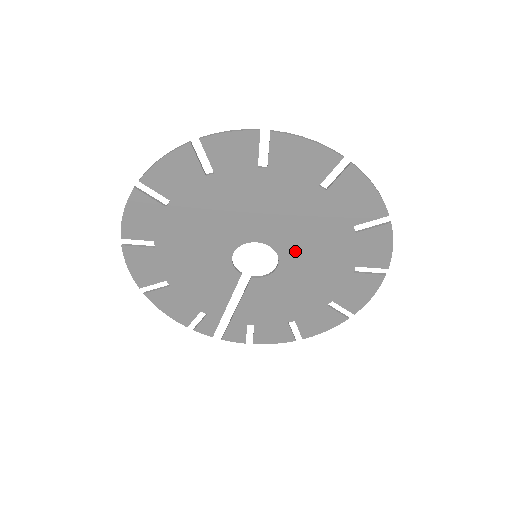
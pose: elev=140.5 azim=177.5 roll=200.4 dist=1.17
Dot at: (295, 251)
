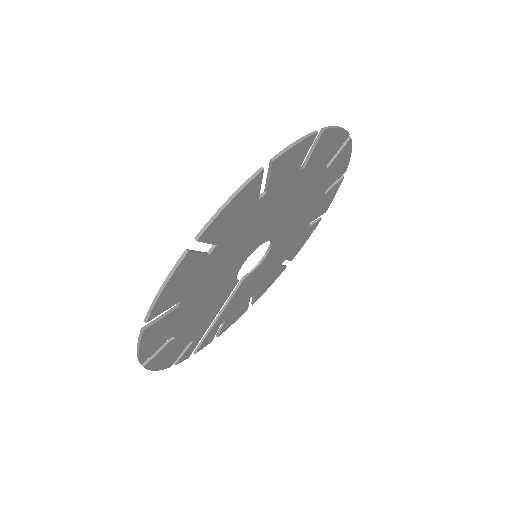
Dot at: (284, 234)
